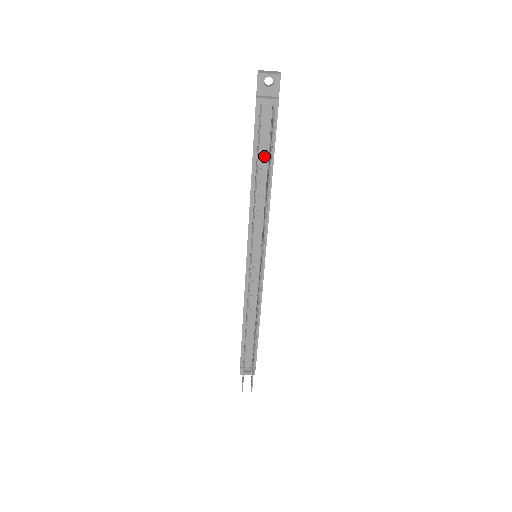
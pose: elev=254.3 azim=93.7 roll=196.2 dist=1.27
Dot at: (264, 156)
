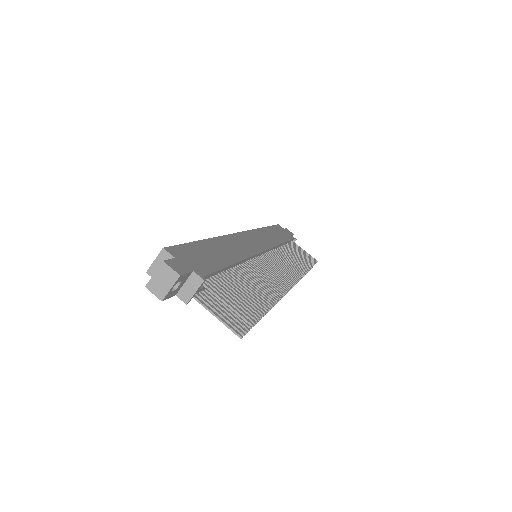
Dot at: occluded
